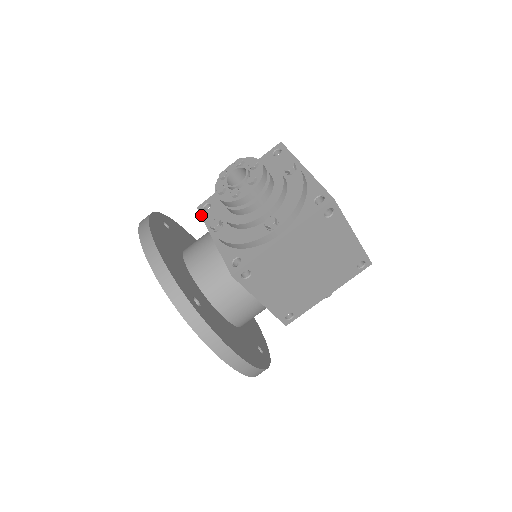
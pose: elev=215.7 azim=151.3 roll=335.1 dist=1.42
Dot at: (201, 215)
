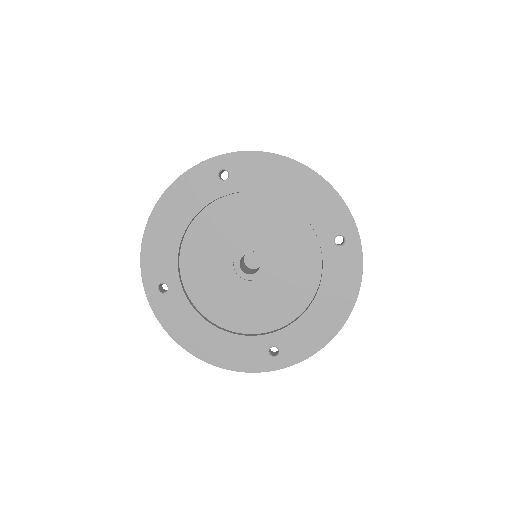
Dot at: occluded
